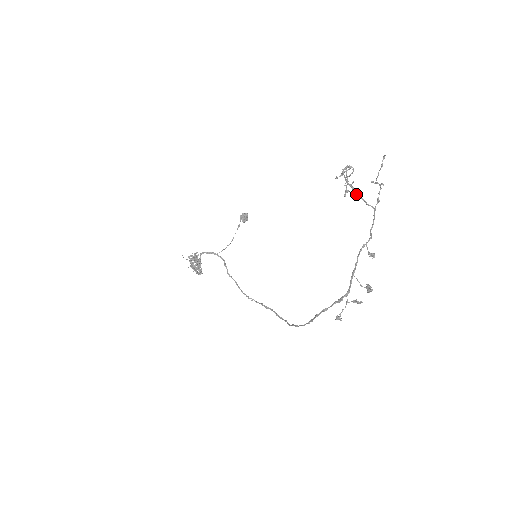
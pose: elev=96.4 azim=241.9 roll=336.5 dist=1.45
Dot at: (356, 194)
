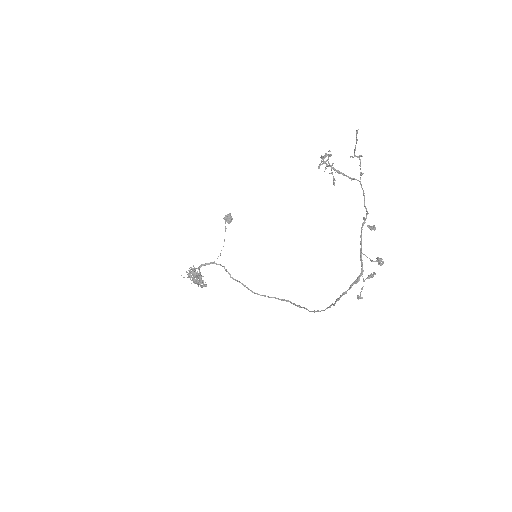
Dot at: (339, 173)
